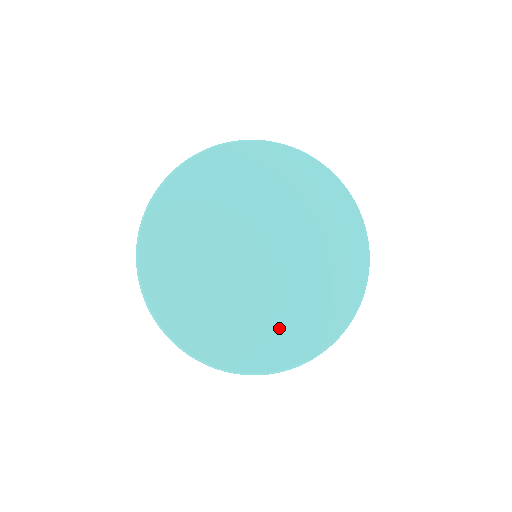
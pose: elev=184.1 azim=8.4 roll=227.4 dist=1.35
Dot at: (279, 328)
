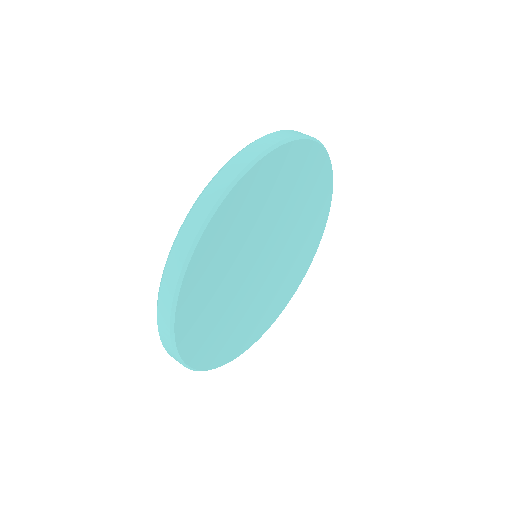
Dot at: (251, 323)
